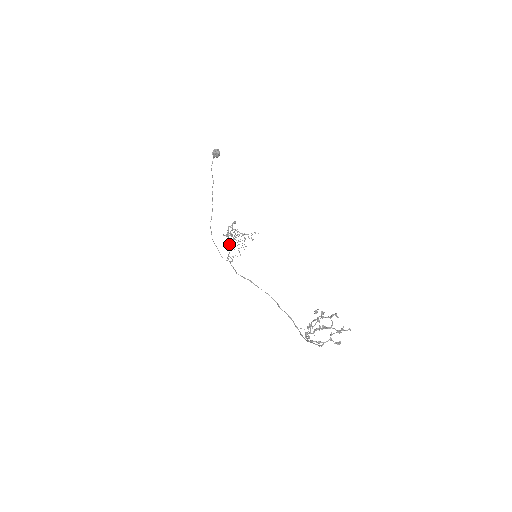
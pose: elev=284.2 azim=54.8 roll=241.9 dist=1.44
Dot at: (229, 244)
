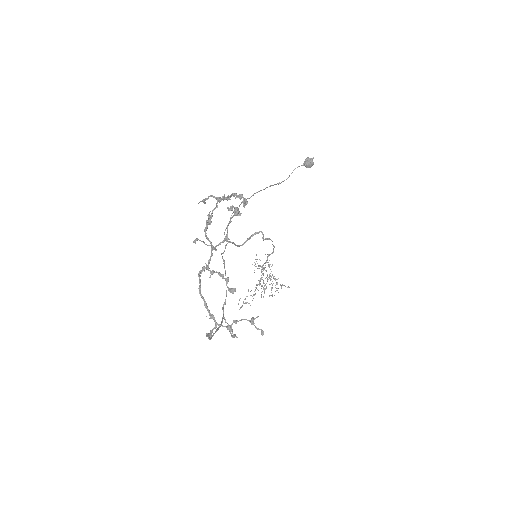
Dot at: (245, 242)
